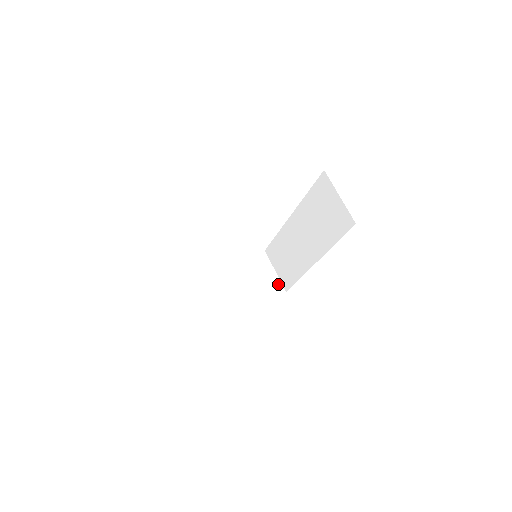
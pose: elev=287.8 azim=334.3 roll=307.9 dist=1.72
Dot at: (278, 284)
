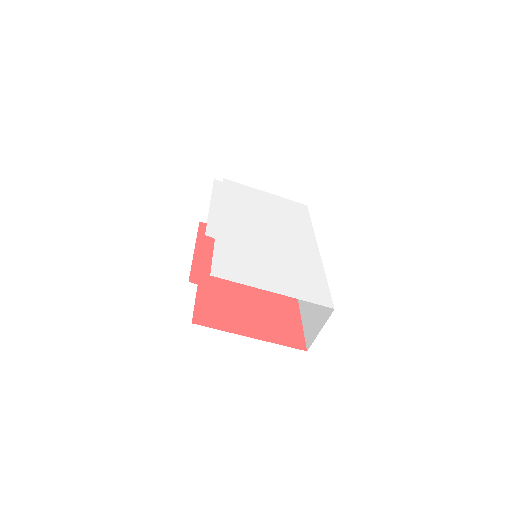
Dot at: occluded
